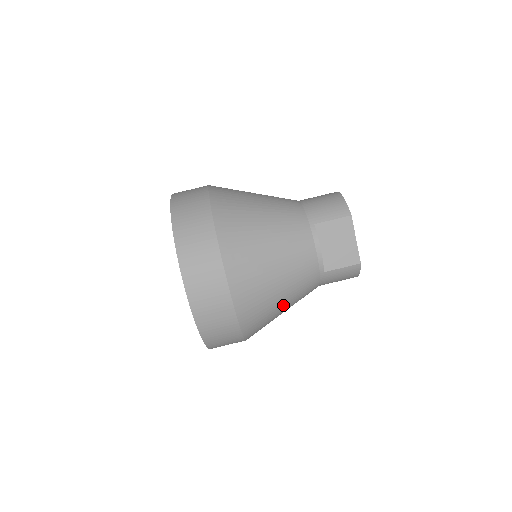
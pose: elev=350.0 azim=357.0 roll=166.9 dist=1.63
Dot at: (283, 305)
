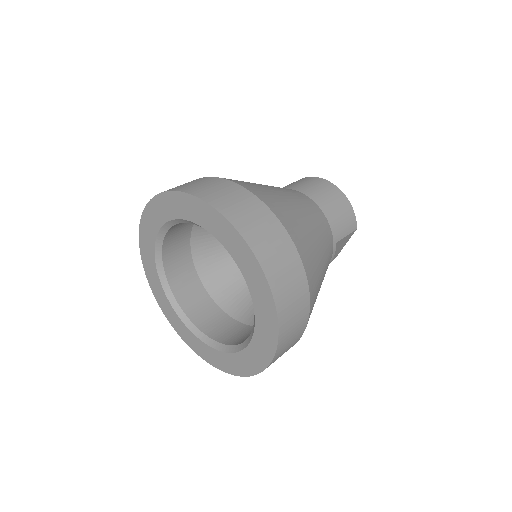
Dot at: occluded
